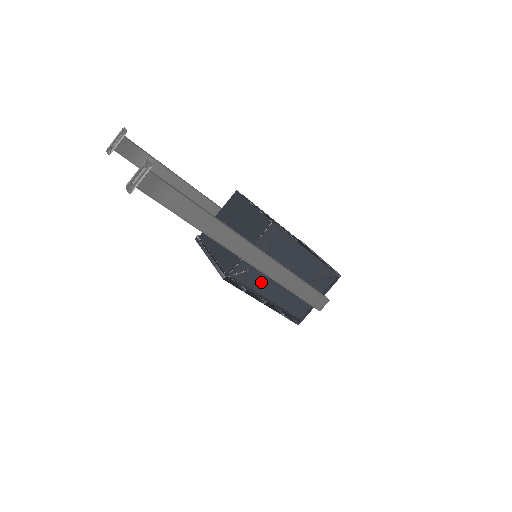
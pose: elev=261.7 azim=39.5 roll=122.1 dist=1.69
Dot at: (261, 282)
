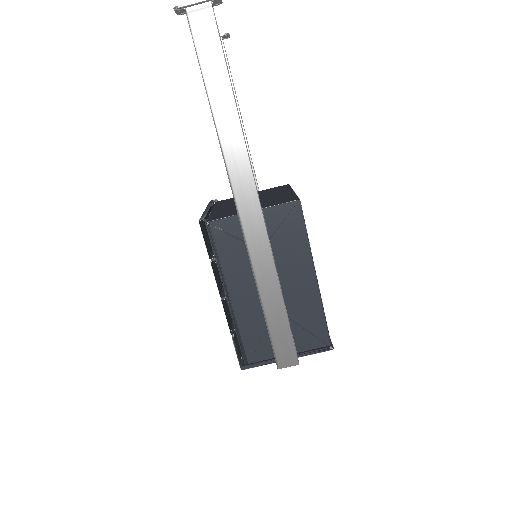
Dot at: (237, 266)
